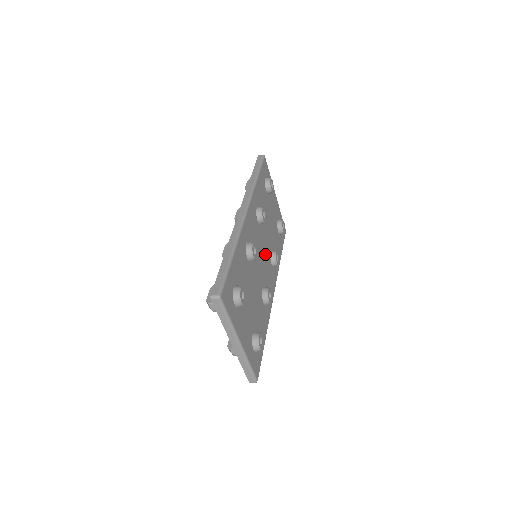
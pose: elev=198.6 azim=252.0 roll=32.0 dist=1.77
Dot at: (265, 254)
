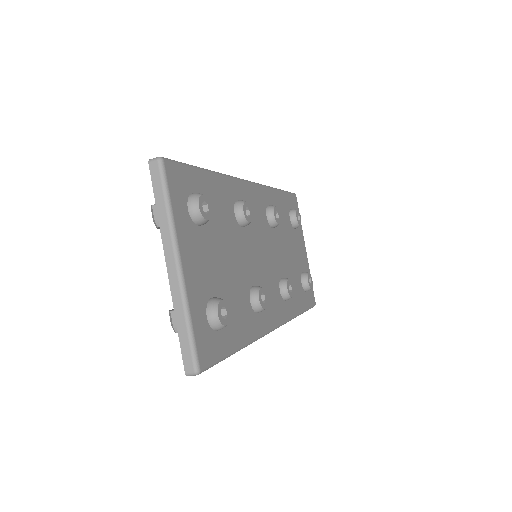
Dot at: (271, 264)
